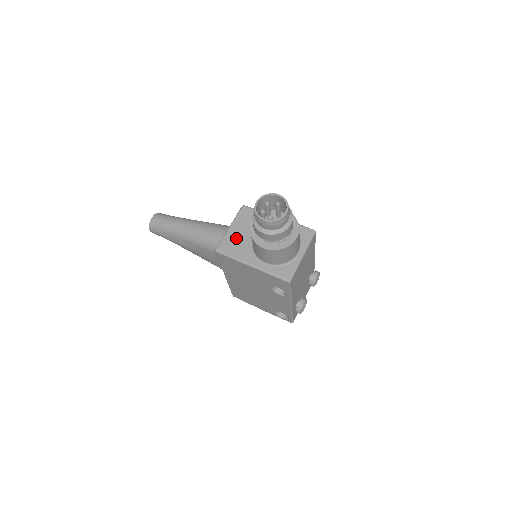
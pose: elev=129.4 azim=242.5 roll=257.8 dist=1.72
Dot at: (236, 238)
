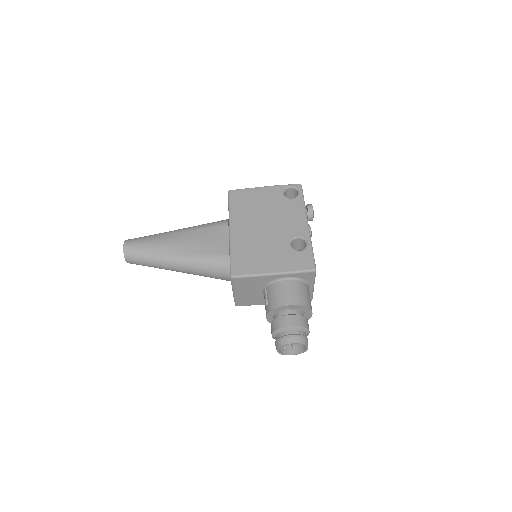
Dot at: (247, 297)
